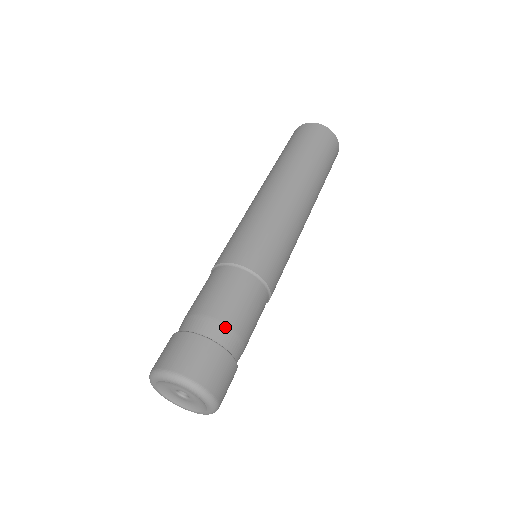
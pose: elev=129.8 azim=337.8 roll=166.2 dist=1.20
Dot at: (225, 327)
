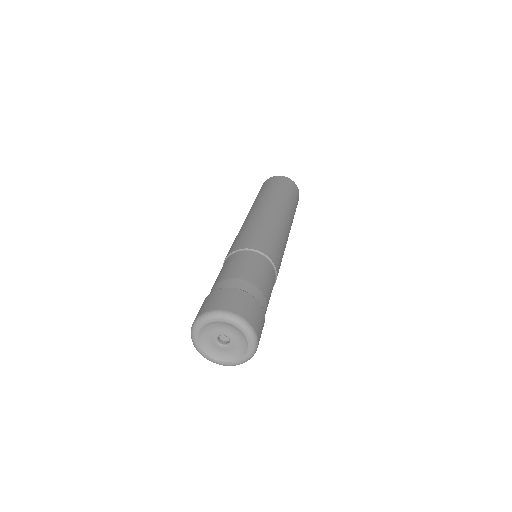
Dot at: (239, 280)
